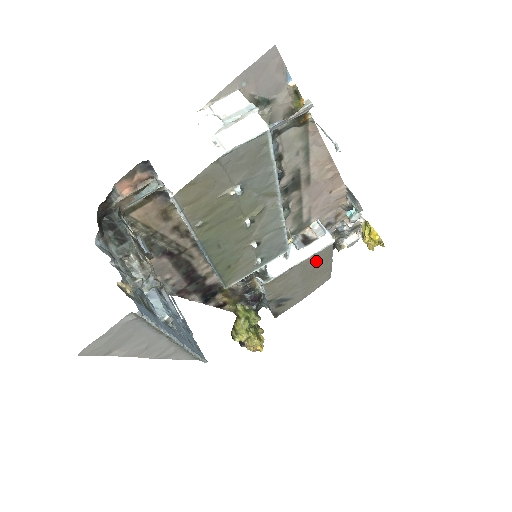
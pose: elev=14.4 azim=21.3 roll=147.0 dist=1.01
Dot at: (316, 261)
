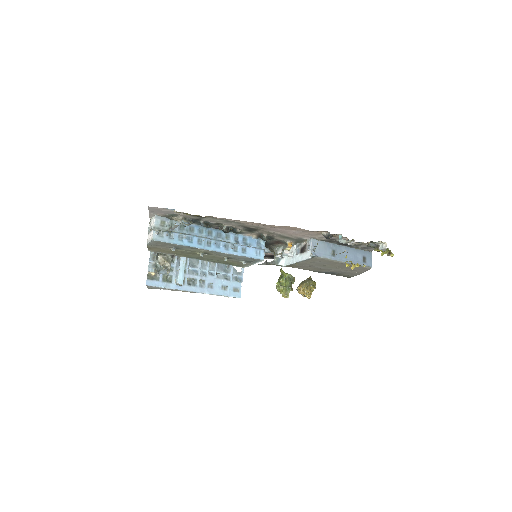
Dot at: (319, 262)
